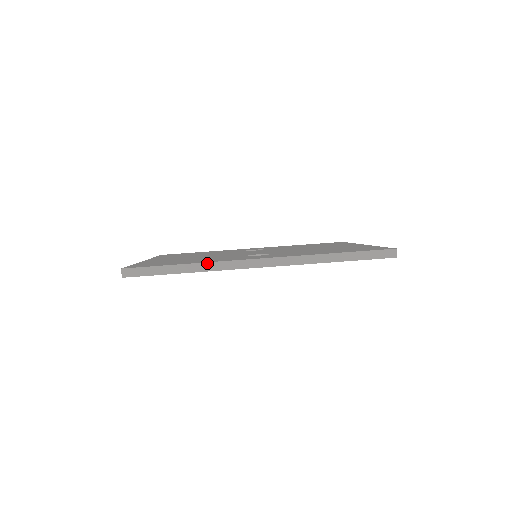
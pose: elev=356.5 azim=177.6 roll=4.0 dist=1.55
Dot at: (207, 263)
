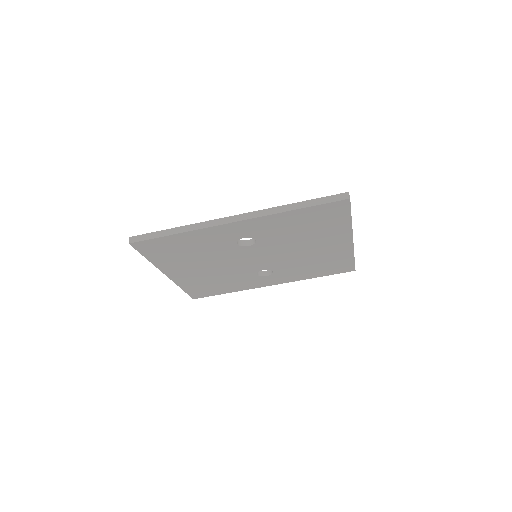
Dot at: (192, 225)
